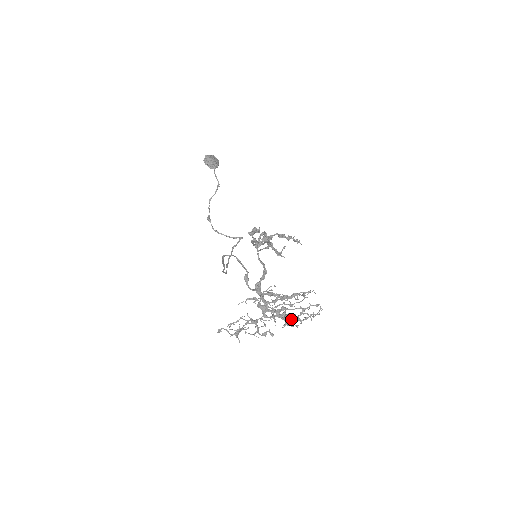
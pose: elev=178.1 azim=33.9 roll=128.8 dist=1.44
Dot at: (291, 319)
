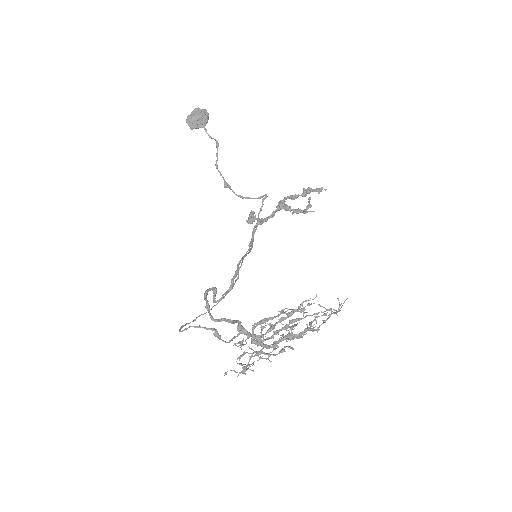
Dot at: (302, 333)
